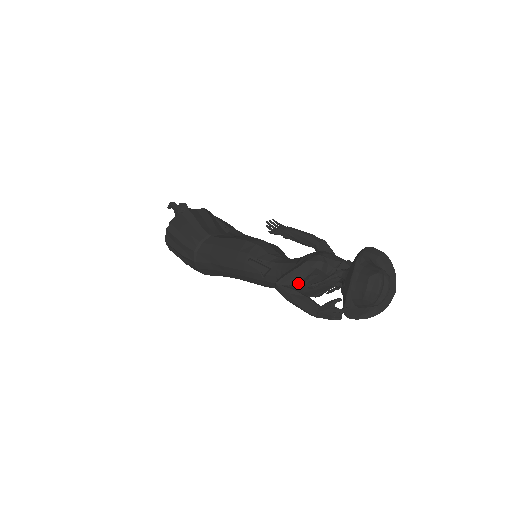
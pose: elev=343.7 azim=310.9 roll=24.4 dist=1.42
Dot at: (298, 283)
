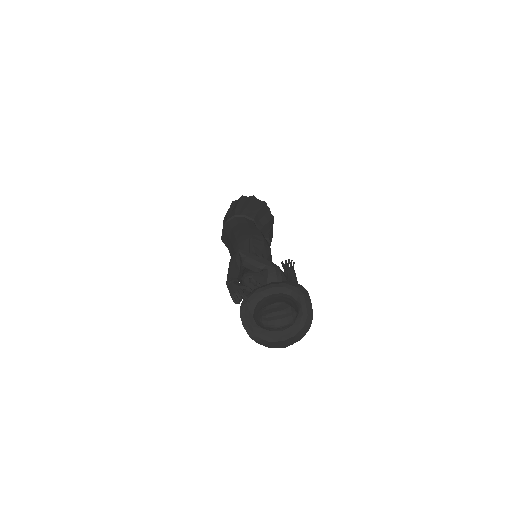
Dot at: (248, 265)
